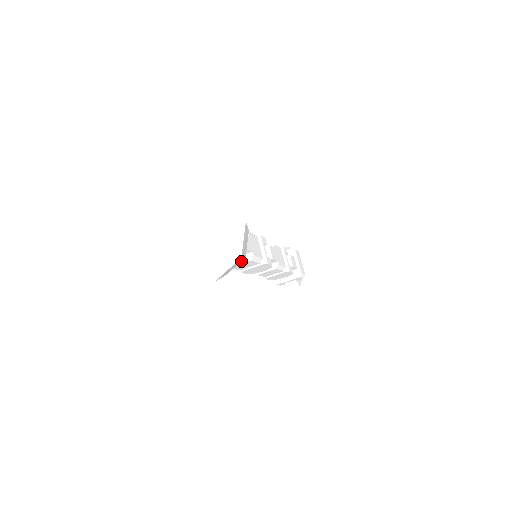
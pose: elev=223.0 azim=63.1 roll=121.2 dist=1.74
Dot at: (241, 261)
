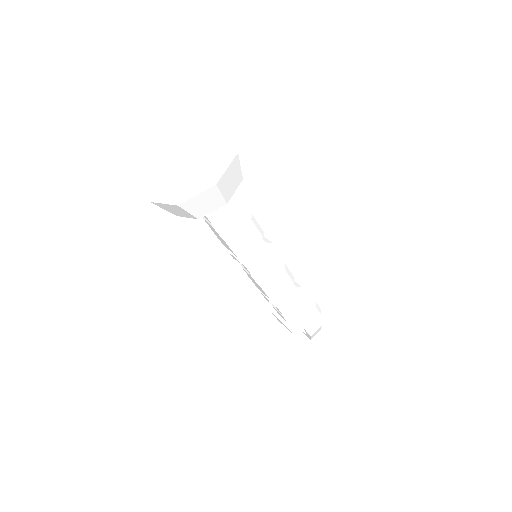
Dot at: (240, 226)
